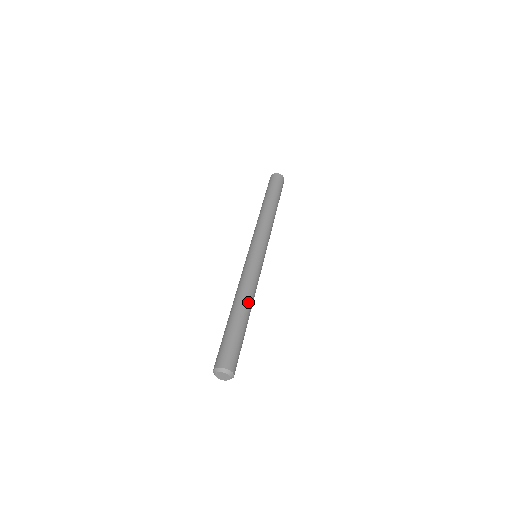
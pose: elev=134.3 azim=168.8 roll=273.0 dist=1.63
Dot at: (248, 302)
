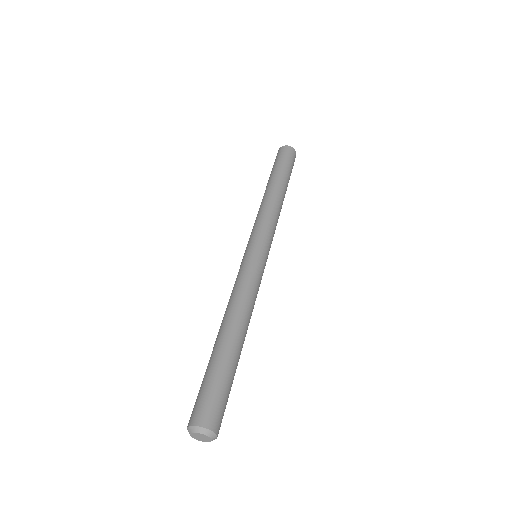
Dot at: (246, 328)
